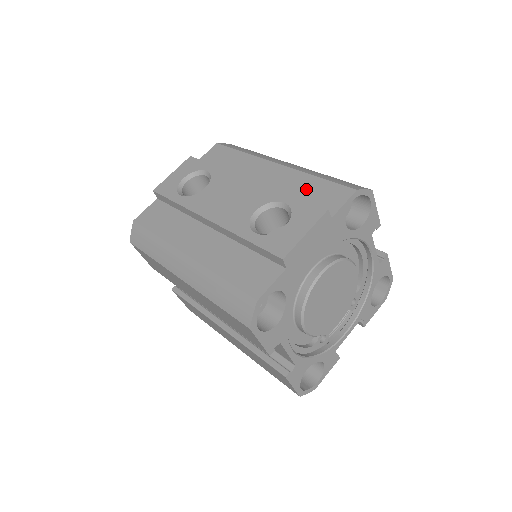
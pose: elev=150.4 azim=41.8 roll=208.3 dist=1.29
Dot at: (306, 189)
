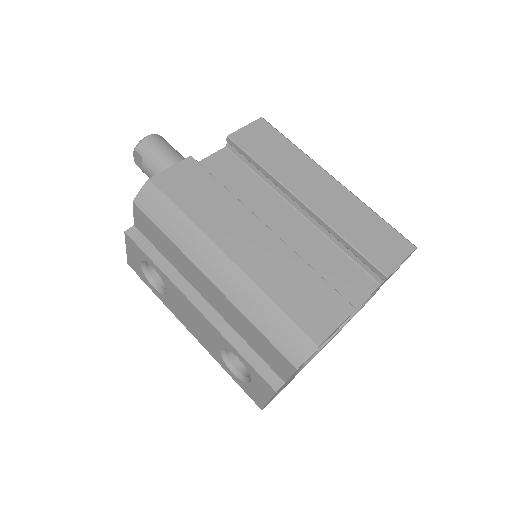
Dot at: (252, 337)
